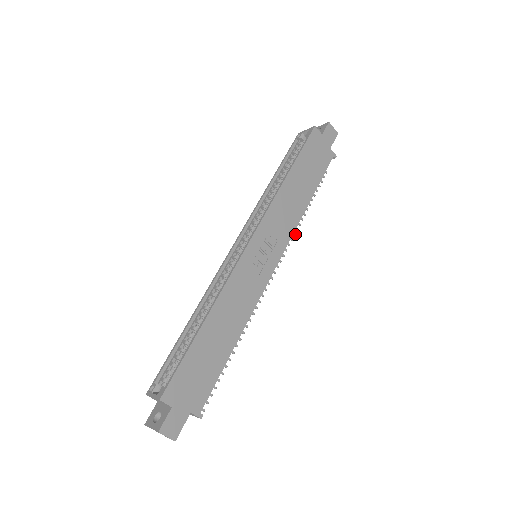
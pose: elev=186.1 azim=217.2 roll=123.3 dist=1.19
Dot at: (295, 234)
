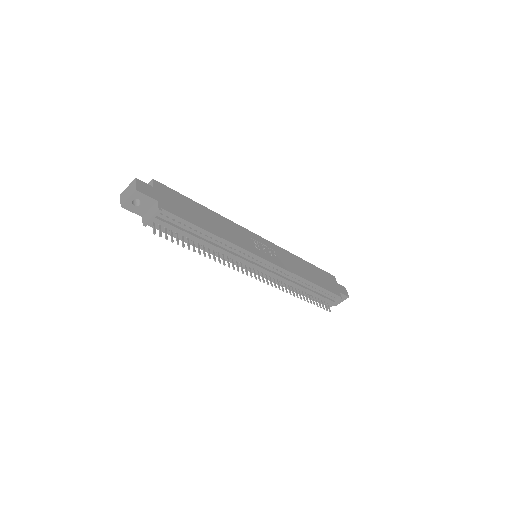
Dot at: occluded
